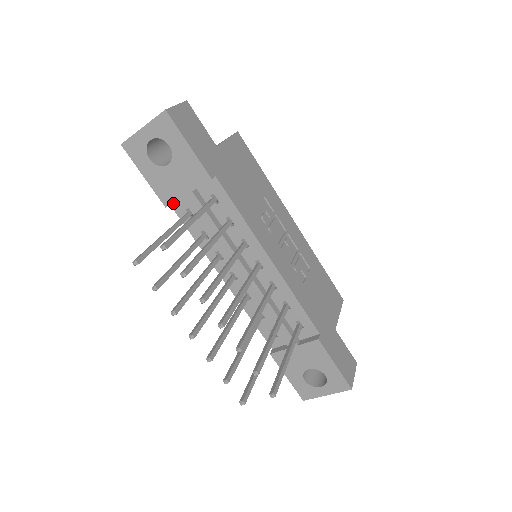
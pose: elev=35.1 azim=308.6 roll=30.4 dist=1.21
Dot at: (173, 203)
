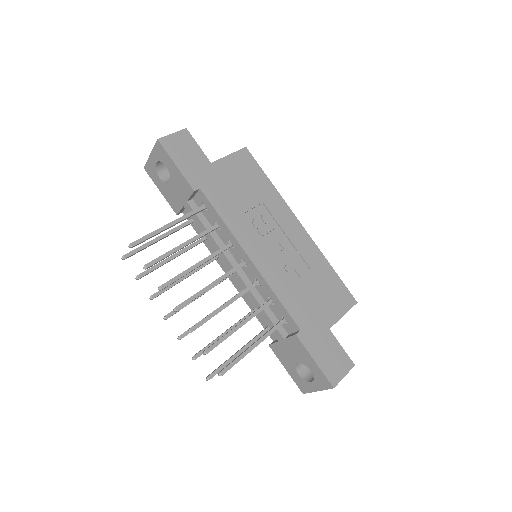
Dot at: (184, 211)
